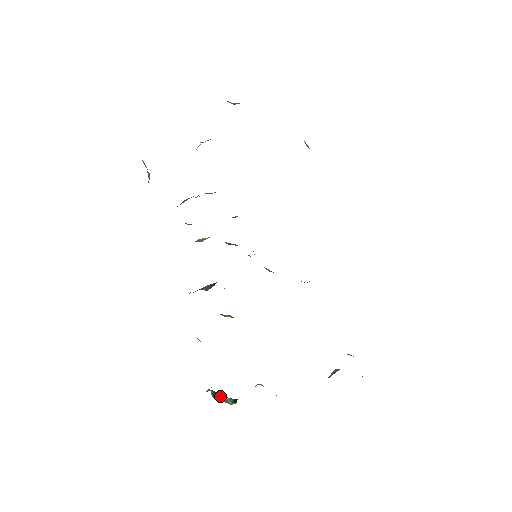
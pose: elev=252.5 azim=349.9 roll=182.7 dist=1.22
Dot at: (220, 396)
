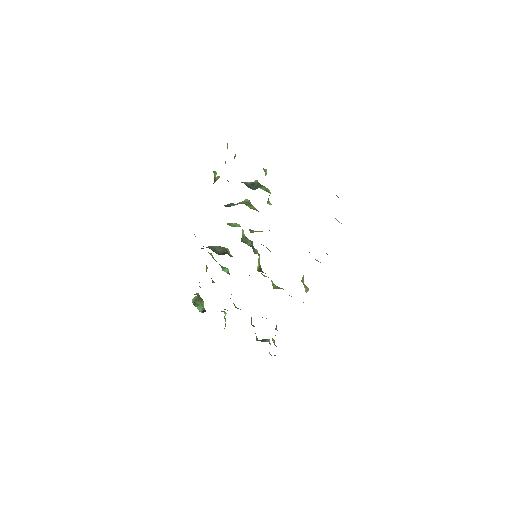
Dot at: (199, 302)
